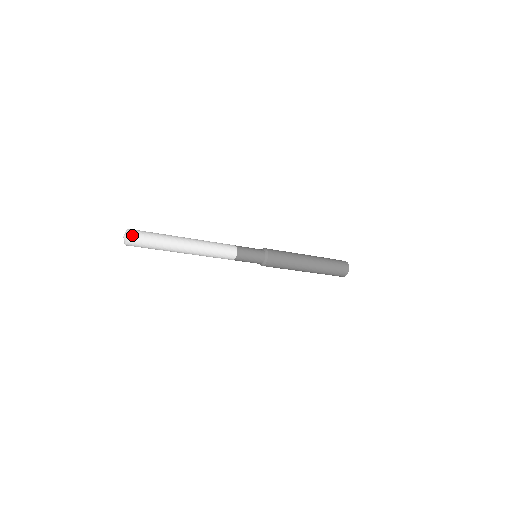
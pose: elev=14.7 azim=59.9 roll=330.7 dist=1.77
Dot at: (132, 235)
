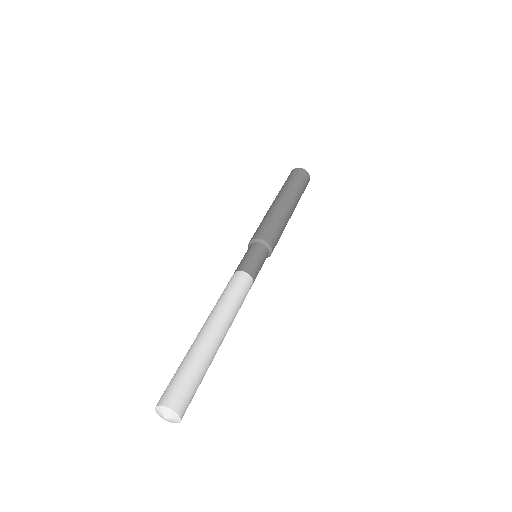
Dot at: (179, 408)
